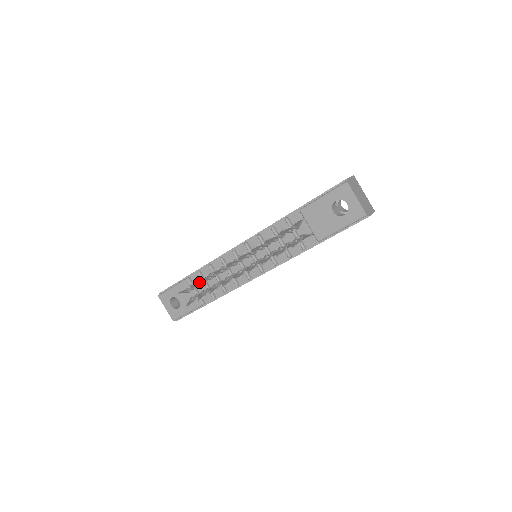
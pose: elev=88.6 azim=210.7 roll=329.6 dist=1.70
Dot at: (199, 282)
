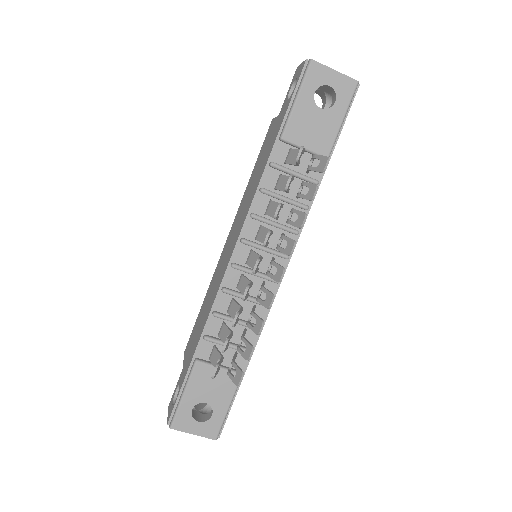
Dot at: (229, 337)
